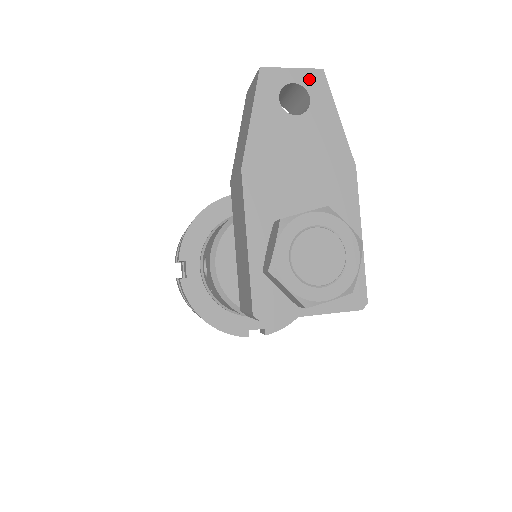
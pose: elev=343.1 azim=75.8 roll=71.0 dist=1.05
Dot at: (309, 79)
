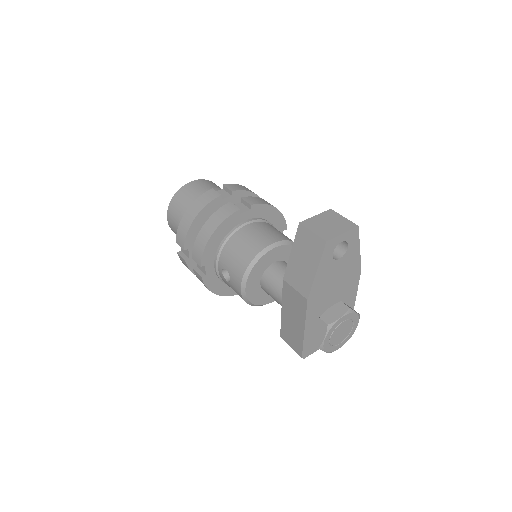
Dot at: (350, 236)
